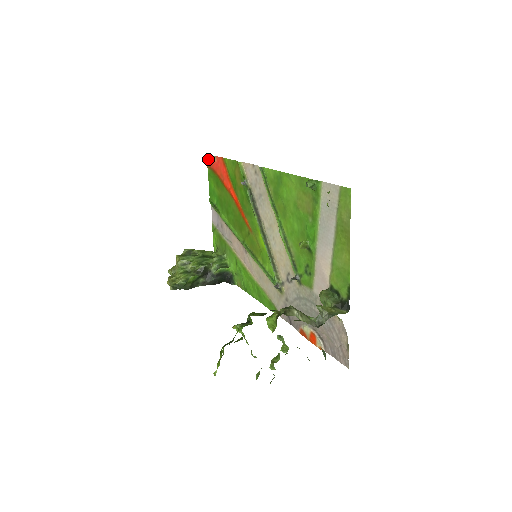
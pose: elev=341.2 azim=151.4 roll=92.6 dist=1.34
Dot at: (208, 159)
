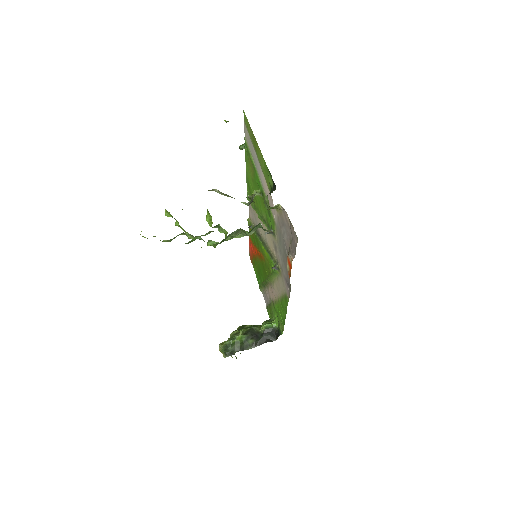
Dot at: (250, 256)
